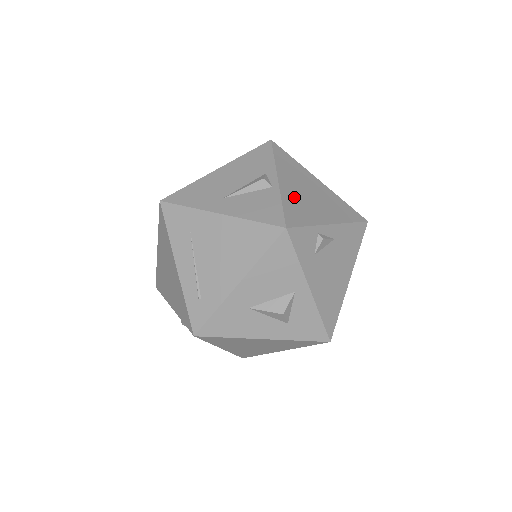
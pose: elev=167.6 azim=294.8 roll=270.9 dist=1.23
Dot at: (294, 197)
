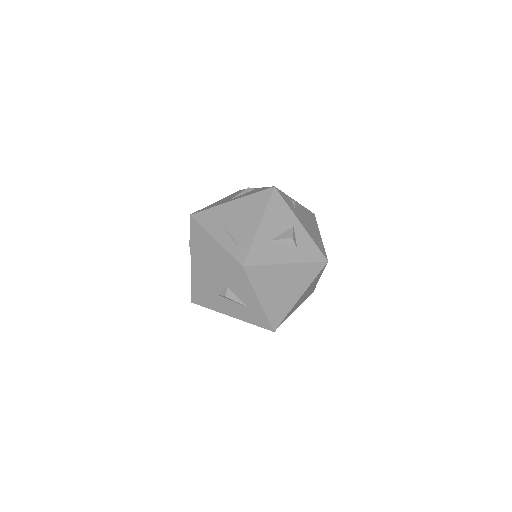
Dot at: occluded
